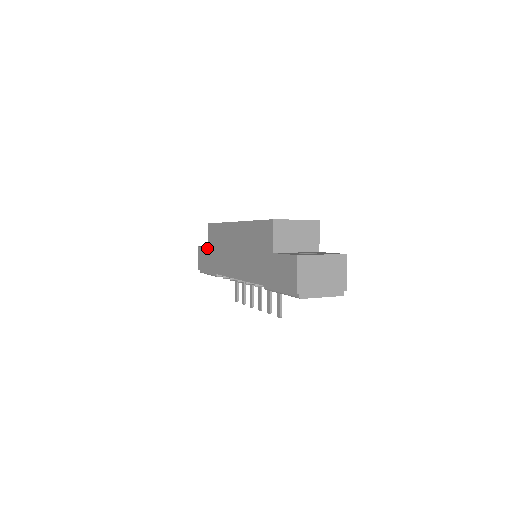
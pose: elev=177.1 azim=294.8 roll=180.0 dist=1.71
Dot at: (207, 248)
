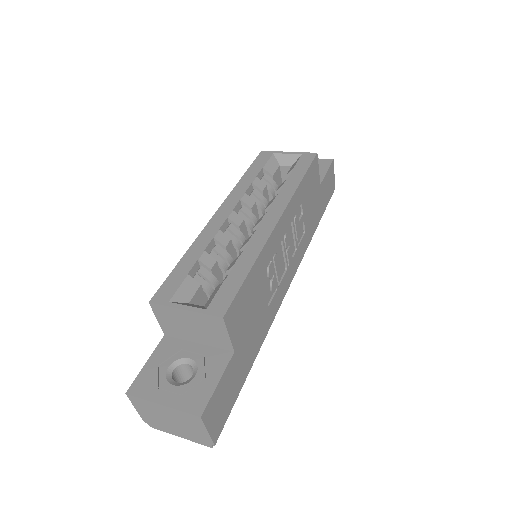
Dot at: occluded
